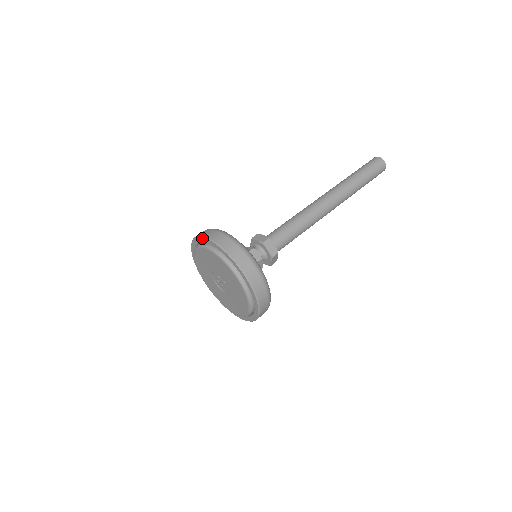
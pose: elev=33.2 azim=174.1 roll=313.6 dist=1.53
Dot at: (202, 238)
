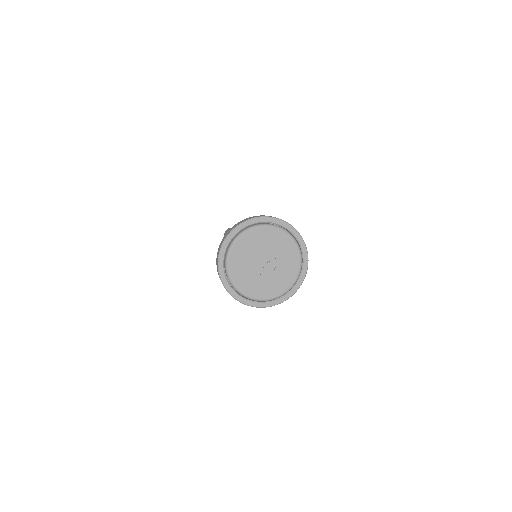
Dot at: (225, 243)
